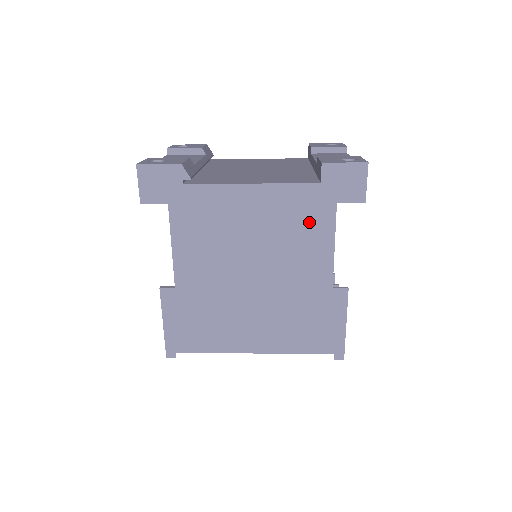
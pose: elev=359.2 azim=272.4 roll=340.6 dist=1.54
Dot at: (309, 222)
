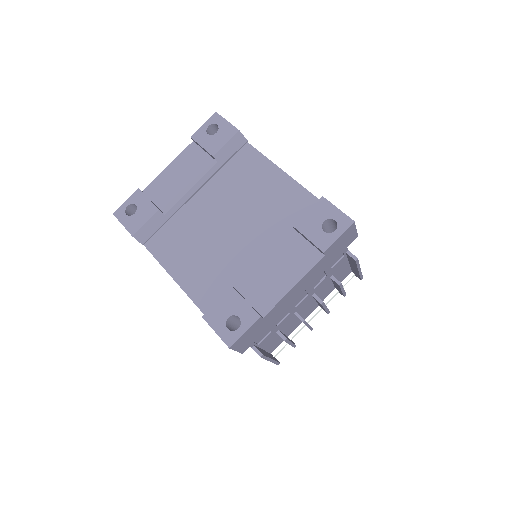
Dot at: occluded
